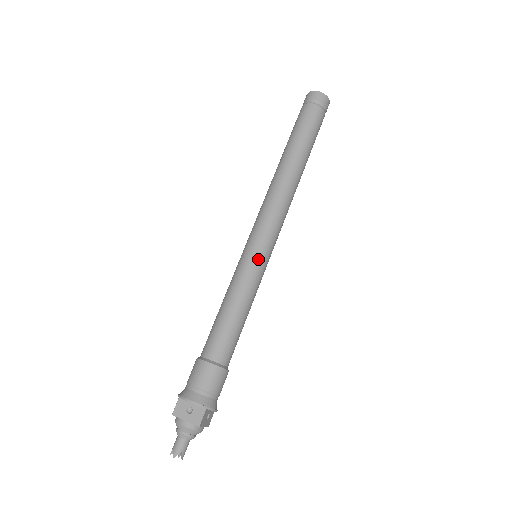
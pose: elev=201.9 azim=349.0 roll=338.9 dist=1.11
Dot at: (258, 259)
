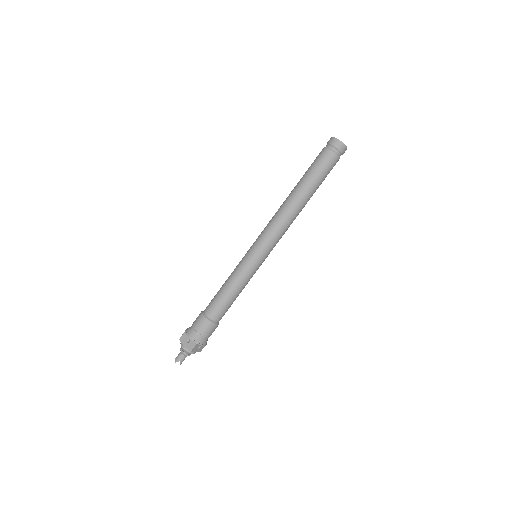
Dot at: (253, 260)
